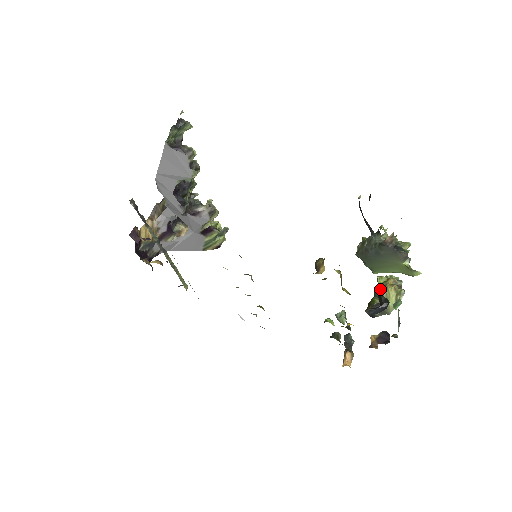
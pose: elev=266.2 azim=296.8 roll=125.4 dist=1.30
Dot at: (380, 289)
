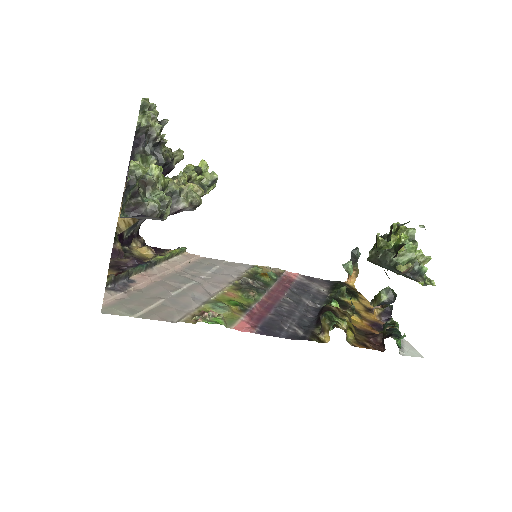
Dot at: occluded
